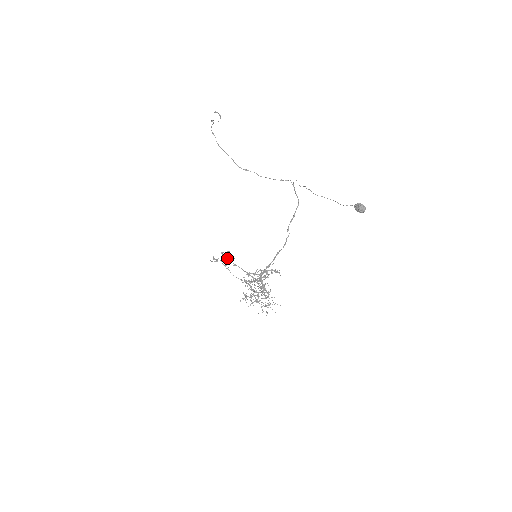
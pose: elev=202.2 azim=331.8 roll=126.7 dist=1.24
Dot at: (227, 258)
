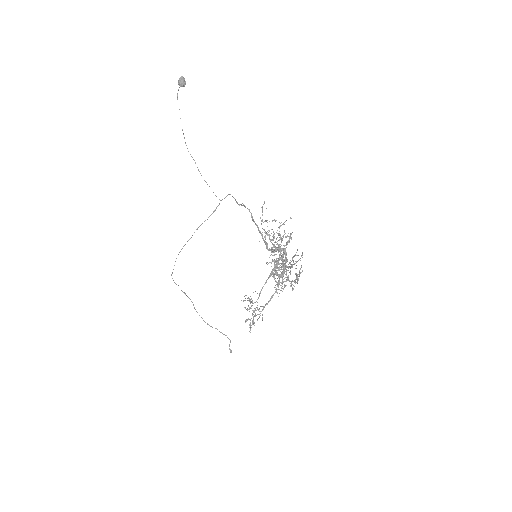
Dot at: occluded
